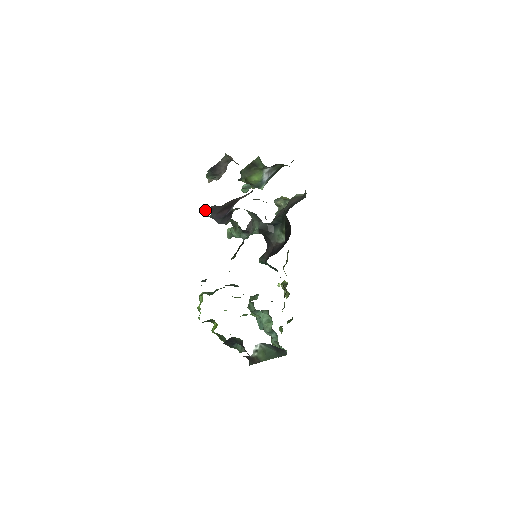
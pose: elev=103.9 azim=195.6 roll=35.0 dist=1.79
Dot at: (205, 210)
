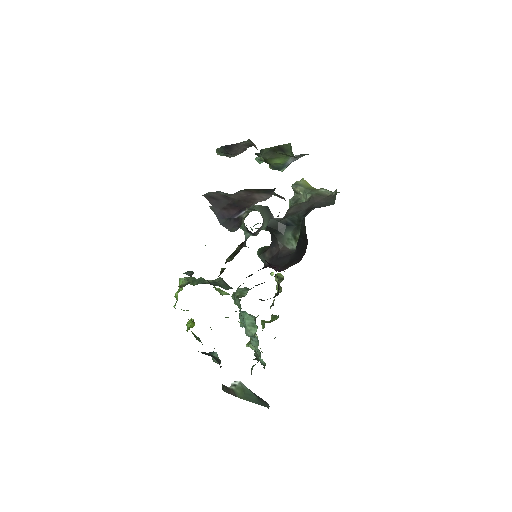
Dot at: (207, 196)
